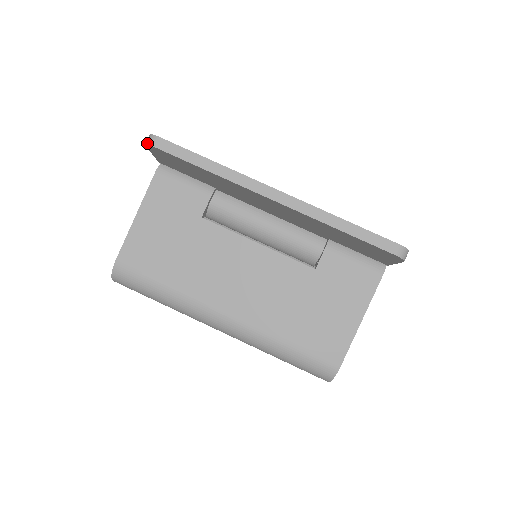
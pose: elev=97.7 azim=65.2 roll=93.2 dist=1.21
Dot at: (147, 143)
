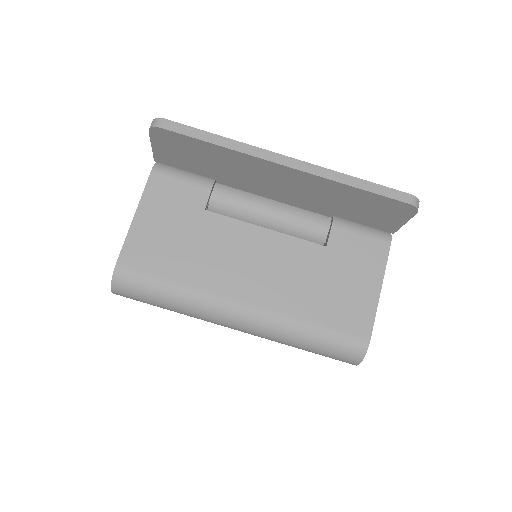
Dot at: (152, 126)
